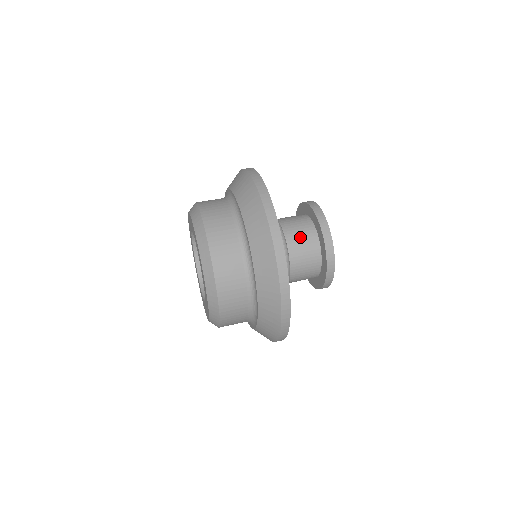
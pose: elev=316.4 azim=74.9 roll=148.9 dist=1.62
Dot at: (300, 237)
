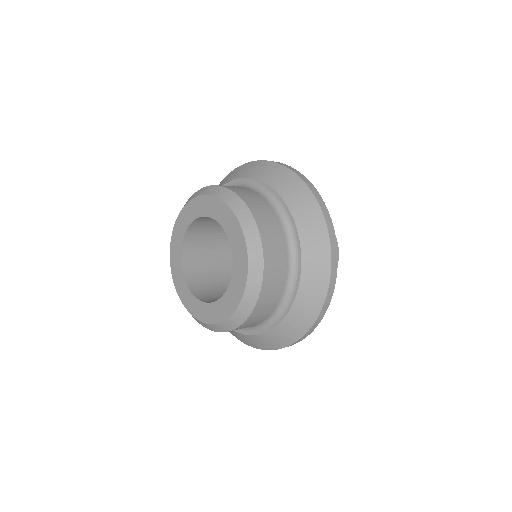
Dot at: occluded
